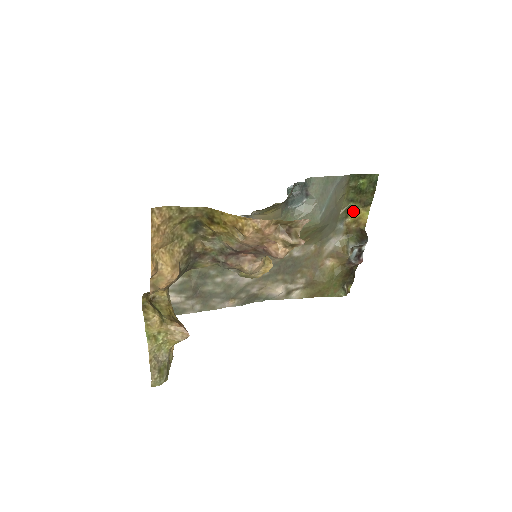
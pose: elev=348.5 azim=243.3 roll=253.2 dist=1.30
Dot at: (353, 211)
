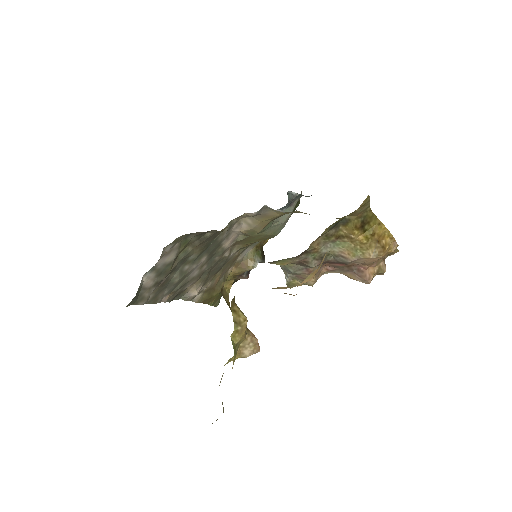
Dot at: occluded
